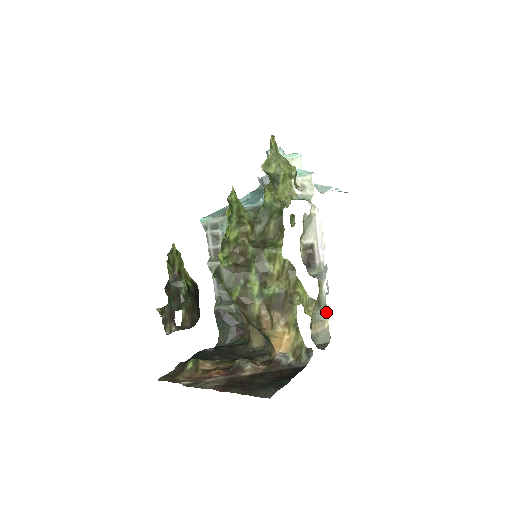
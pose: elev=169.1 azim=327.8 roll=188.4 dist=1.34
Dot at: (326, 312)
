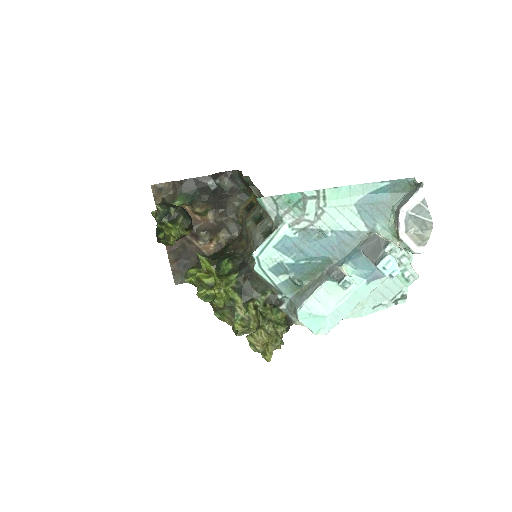
Dot at: occluded
